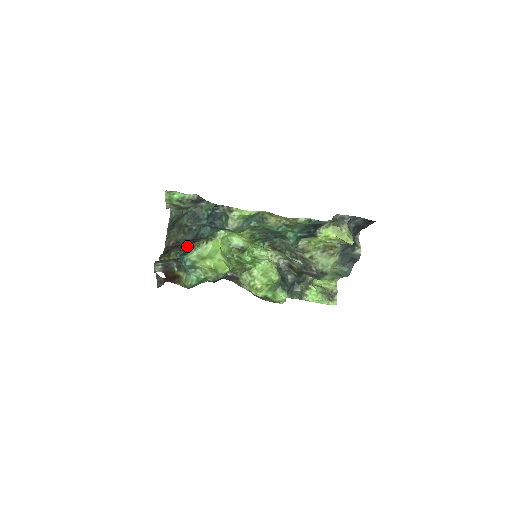
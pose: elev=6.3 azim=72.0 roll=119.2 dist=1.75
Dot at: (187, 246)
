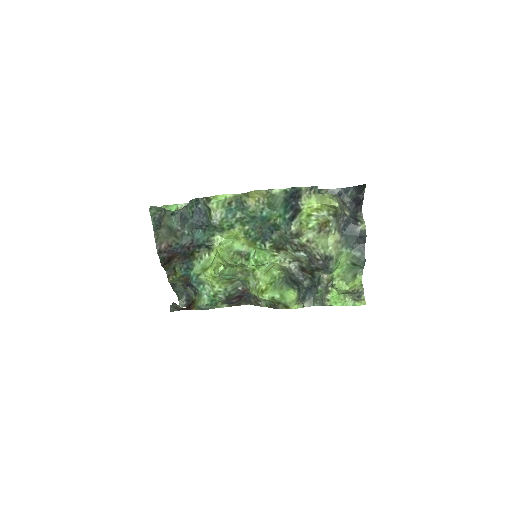
Dot at: (188, 258)
